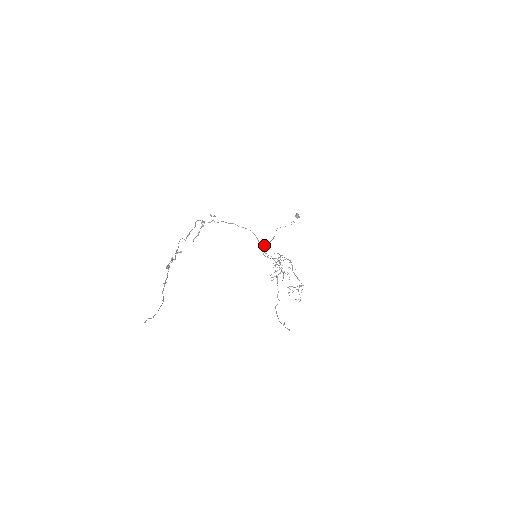
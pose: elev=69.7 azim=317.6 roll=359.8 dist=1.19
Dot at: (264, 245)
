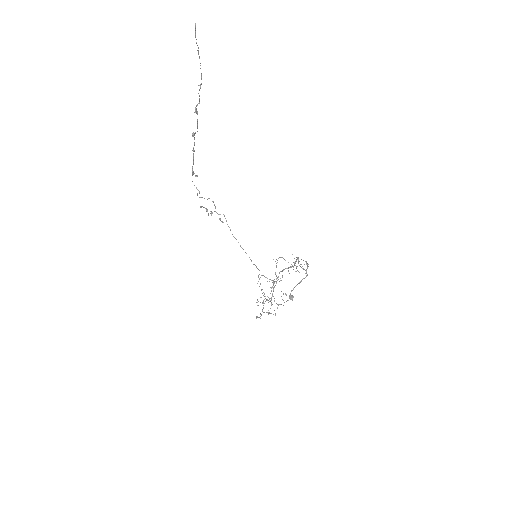
Dot at: occluded
